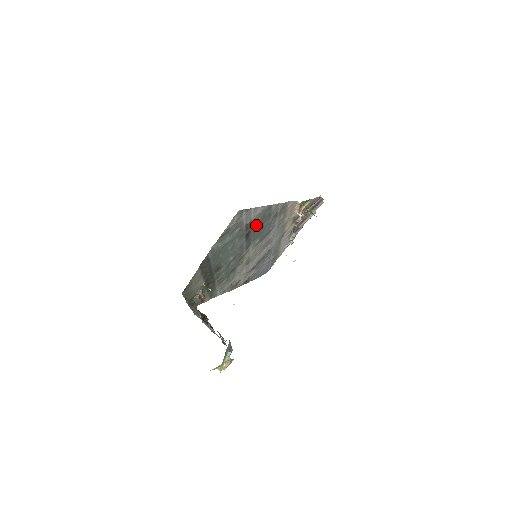
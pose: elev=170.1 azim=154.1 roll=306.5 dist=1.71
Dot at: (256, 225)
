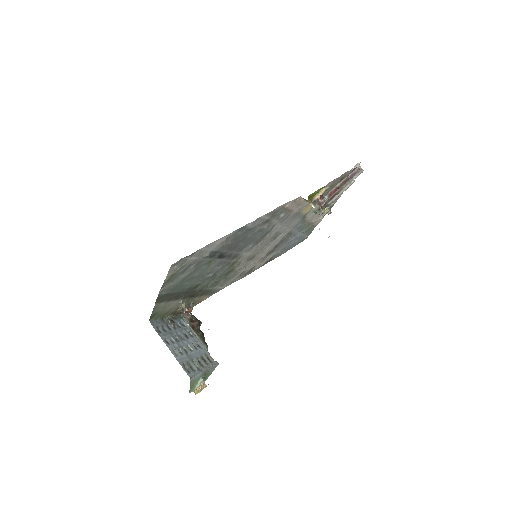
Dot at: (230, 245)
